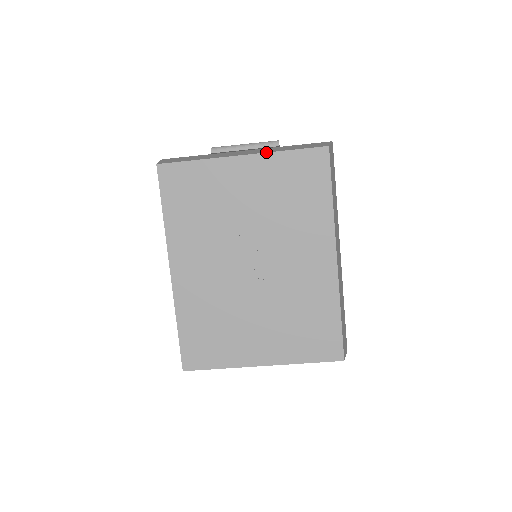
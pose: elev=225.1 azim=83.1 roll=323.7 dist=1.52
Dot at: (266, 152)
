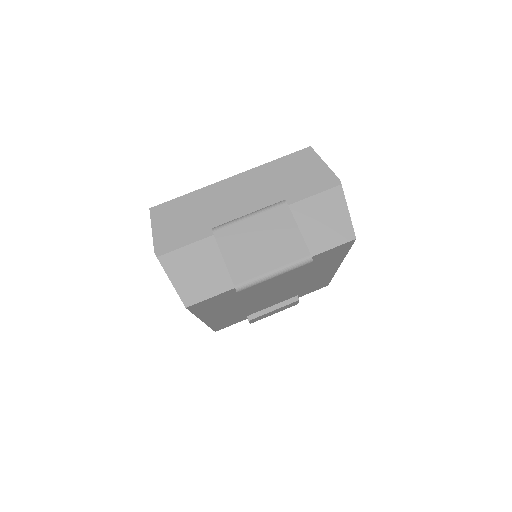
Dot at: occluded
